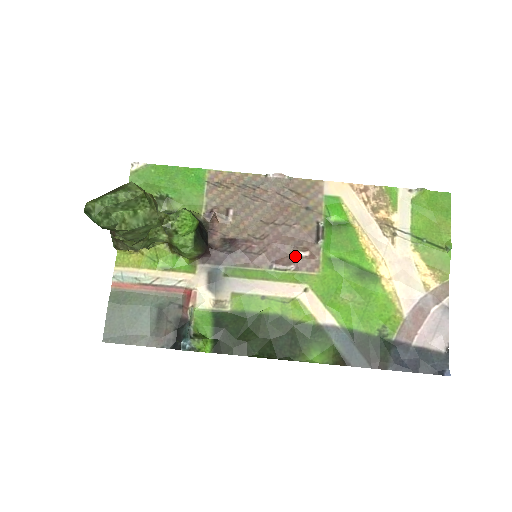
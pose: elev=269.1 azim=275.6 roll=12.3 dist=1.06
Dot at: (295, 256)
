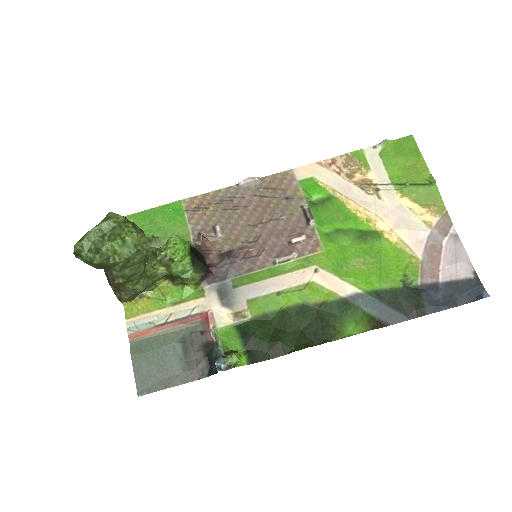
Dot at: (293, 244)
